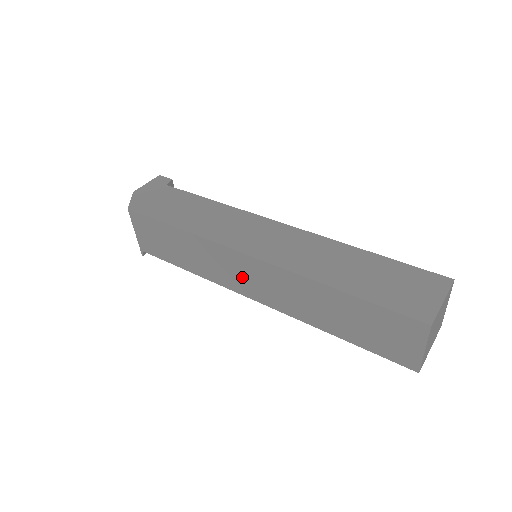
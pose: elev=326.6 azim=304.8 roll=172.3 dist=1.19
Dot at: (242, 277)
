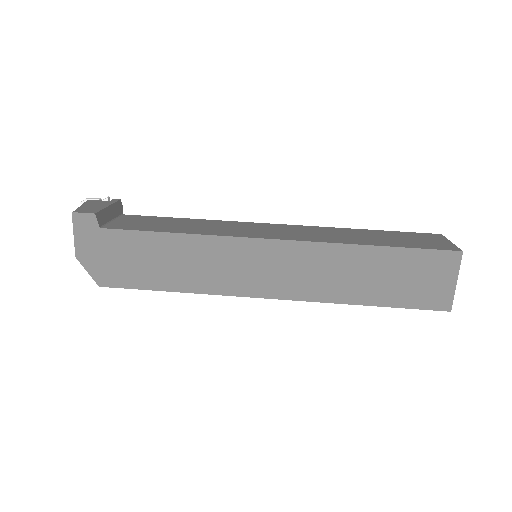
Dot at: occluded
